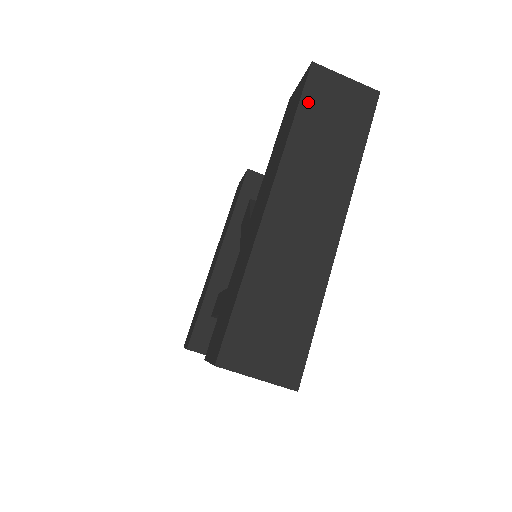
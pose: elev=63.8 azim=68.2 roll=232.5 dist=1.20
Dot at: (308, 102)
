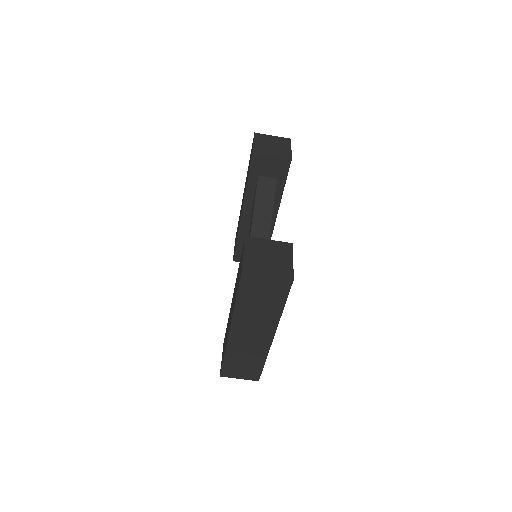
Dot at: (243, 292)
